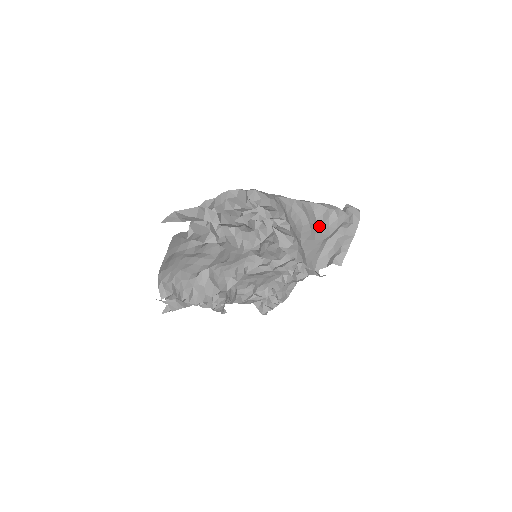
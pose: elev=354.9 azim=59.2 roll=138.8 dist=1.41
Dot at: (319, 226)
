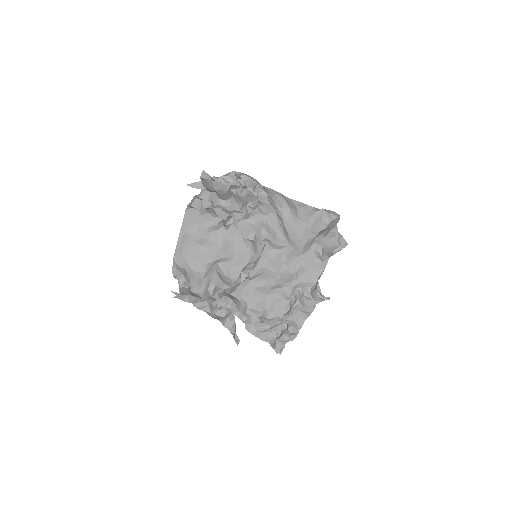
Dot at: (300, 216)
